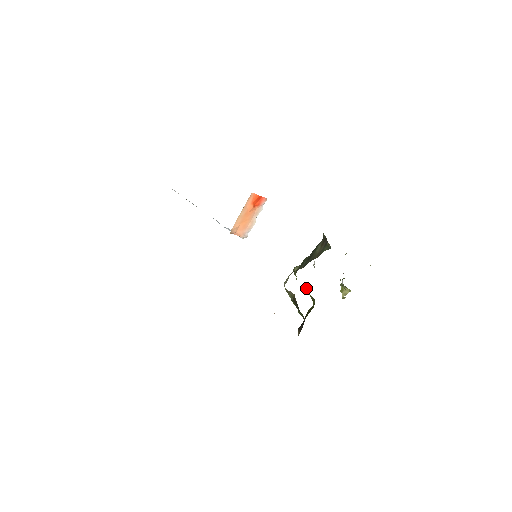
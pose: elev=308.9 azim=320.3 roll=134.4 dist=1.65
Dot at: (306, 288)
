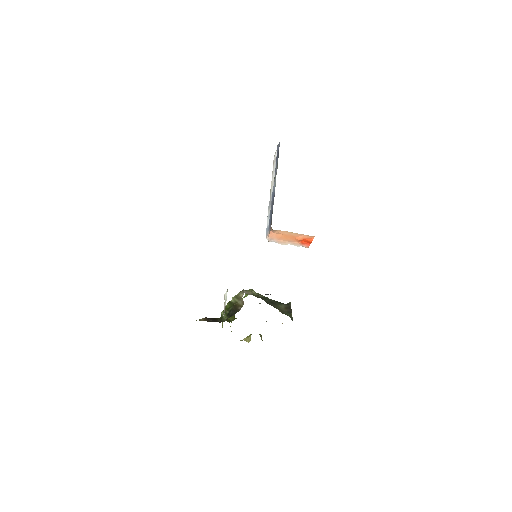
Dot at: occluded
